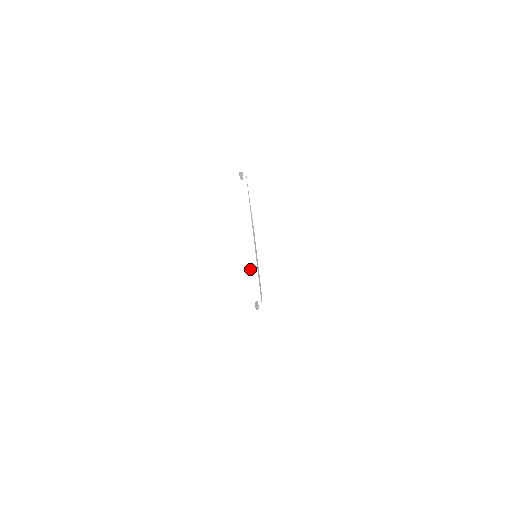
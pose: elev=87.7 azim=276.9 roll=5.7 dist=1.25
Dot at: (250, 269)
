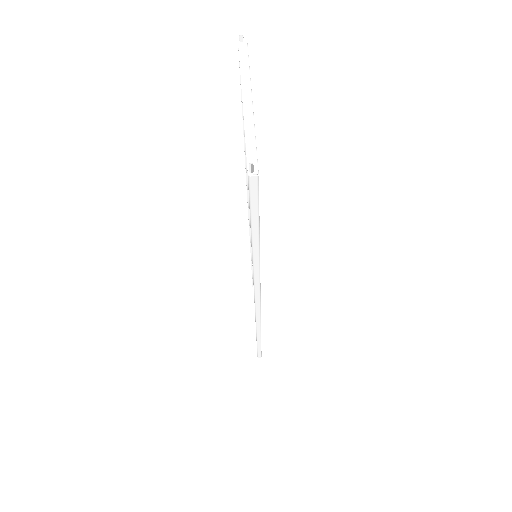
Dot at: (245, 127)
